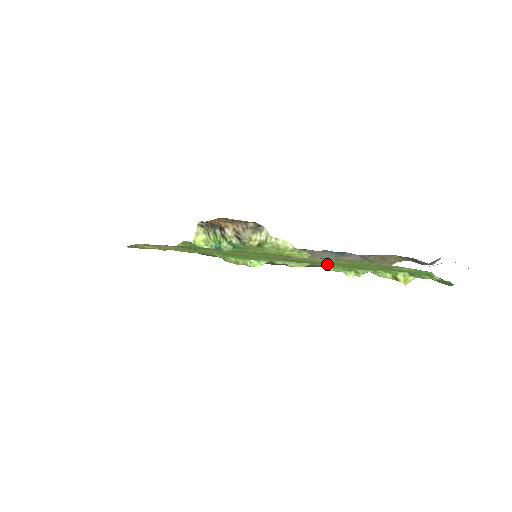
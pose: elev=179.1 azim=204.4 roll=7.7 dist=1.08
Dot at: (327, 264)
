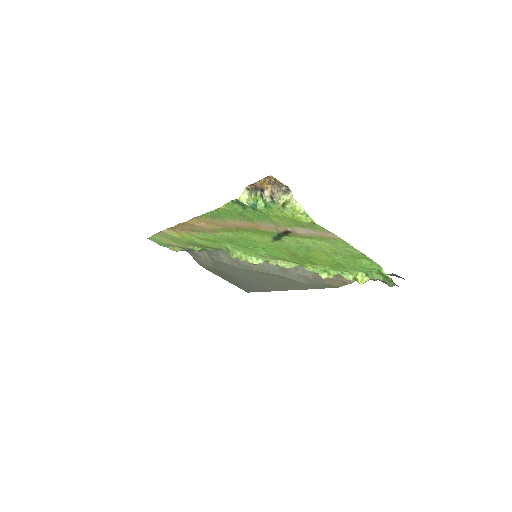
Dot at: (311, 259)
